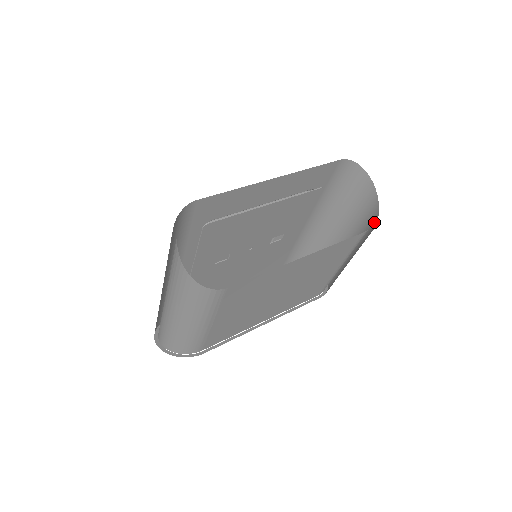
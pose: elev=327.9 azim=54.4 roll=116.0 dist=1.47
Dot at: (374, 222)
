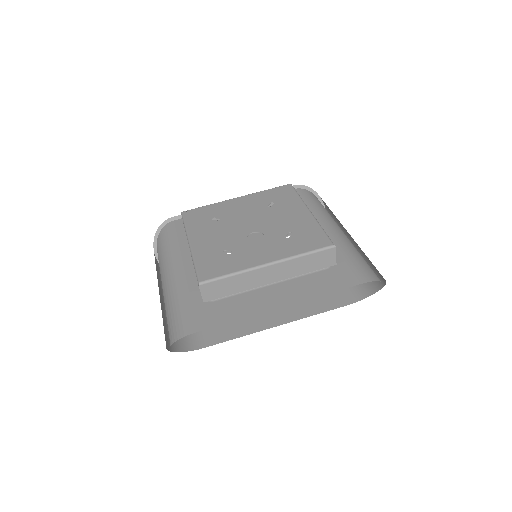
Dot at: (367, 291)
